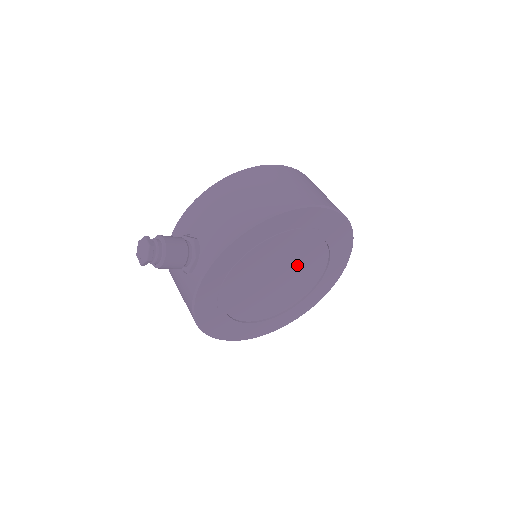
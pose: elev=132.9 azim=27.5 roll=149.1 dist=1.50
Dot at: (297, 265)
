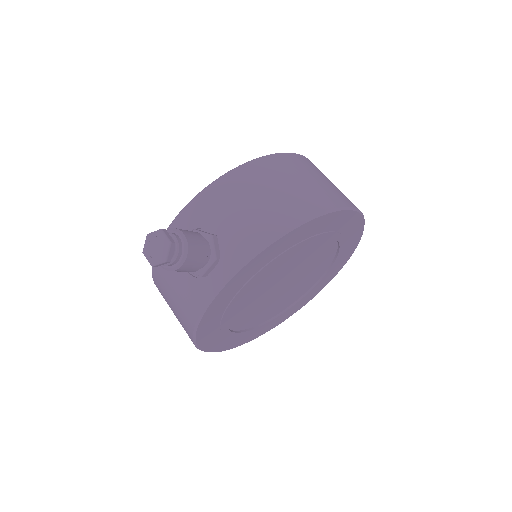
Dot at: (305, 270)
